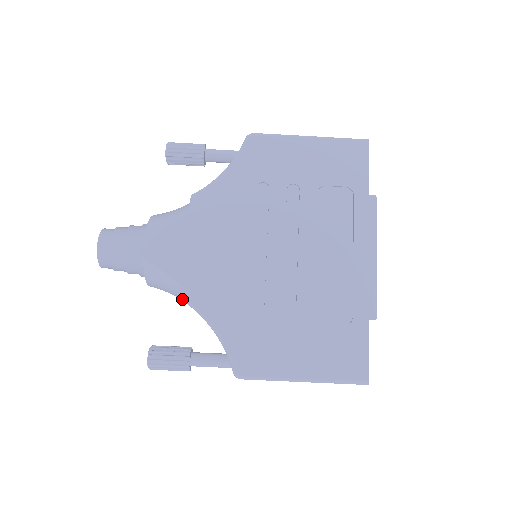
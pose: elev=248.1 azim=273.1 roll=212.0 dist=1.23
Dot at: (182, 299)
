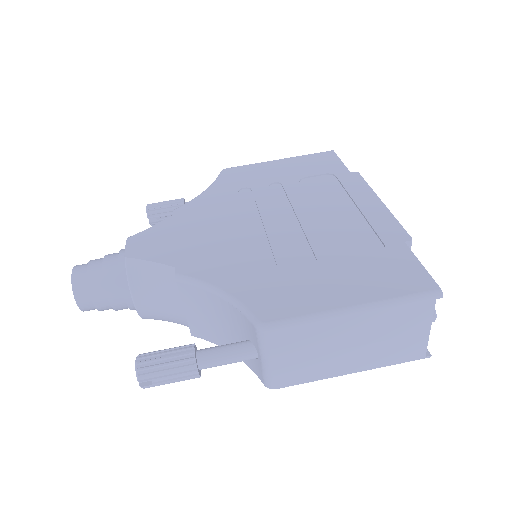
Dot at: (176, 298)
